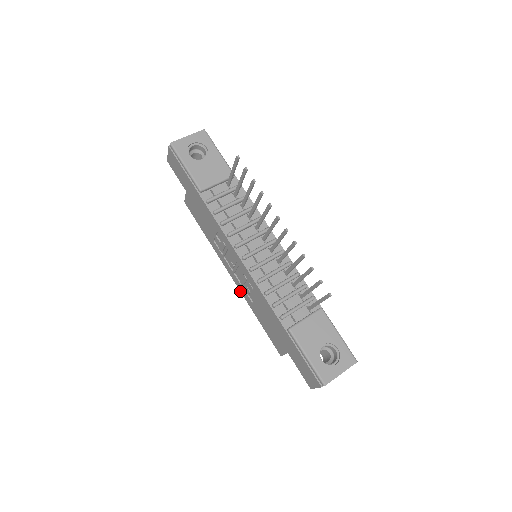
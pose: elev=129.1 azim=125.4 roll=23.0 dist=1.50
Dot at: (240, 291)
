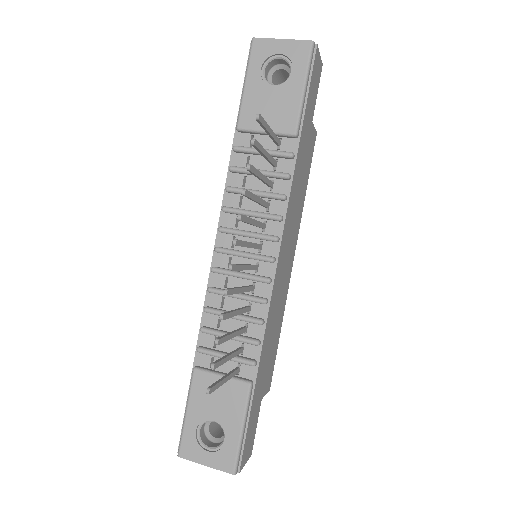
Dot at: occluded
